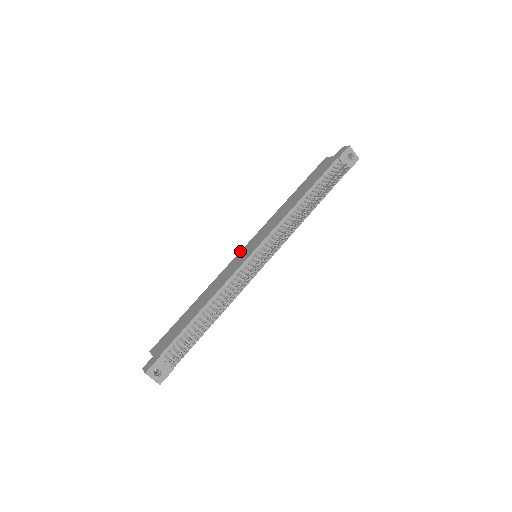
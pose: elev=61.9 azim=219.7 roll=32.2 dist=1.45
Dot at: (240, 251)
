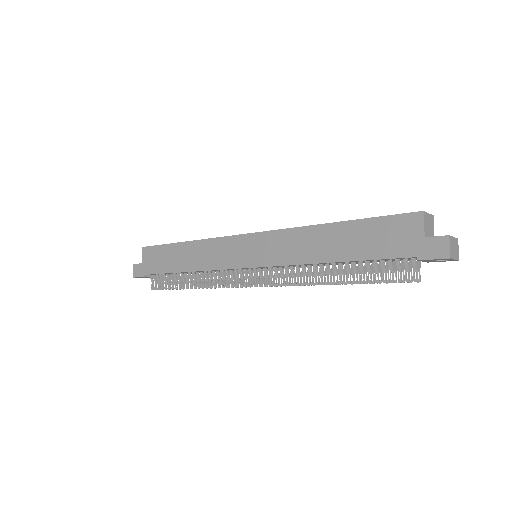
Dot at: (244, 234)
